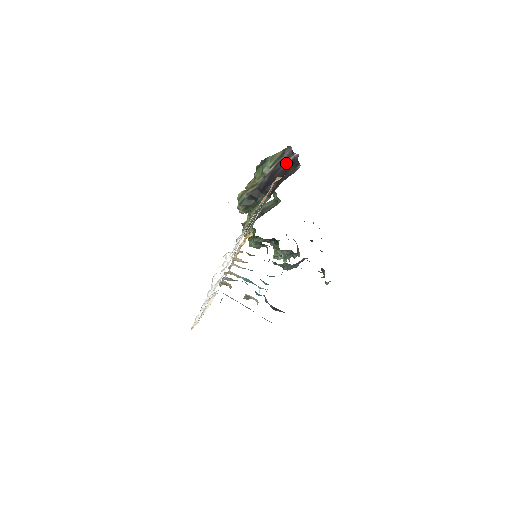
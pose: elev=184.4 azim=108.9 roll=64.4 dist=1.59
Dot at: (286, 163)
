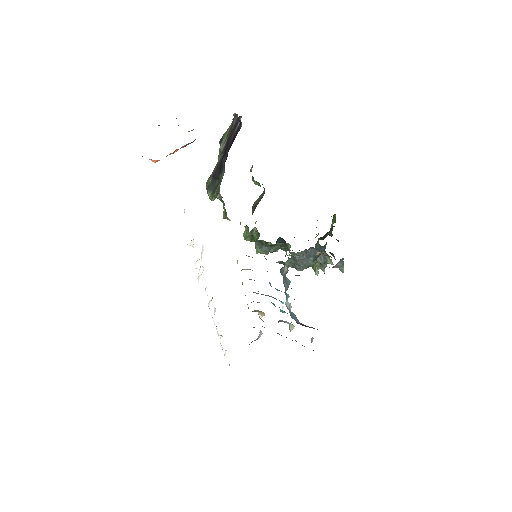
Dot at: (235, 131)
